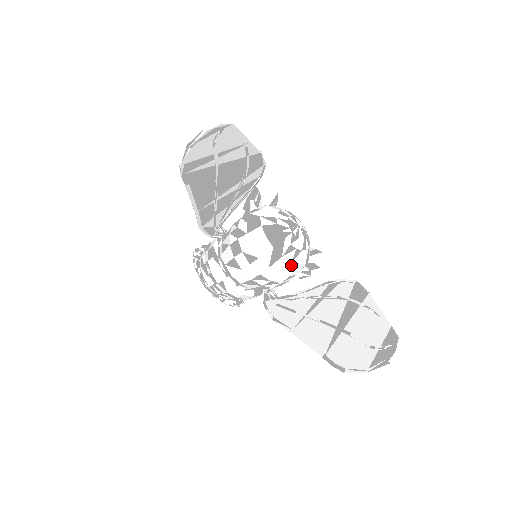
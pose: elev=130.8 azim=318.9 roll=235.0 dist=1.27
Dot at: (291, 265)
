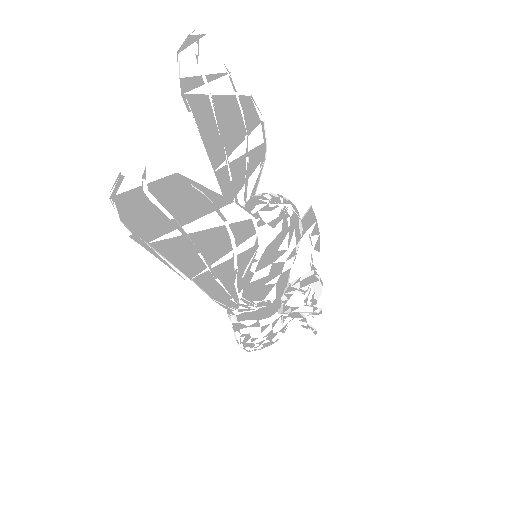
Dot at: occluded
